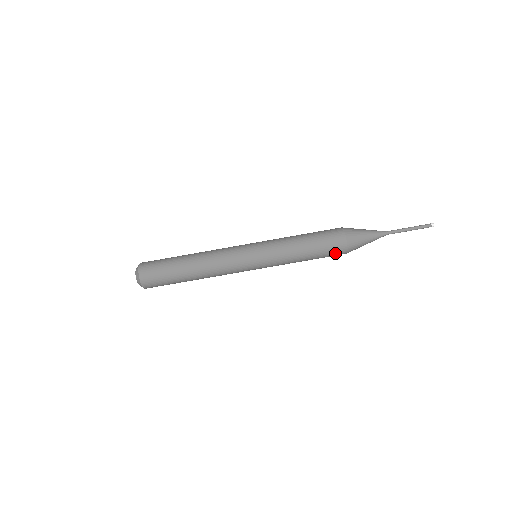
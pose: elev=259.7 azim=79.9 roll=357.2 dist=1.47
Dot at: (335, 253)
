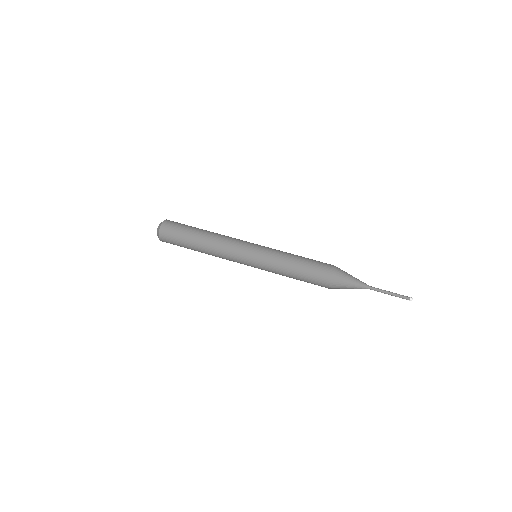
Dot at: (318, 283)
